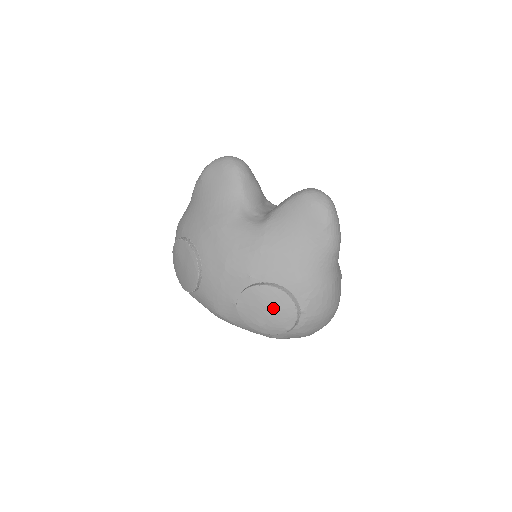
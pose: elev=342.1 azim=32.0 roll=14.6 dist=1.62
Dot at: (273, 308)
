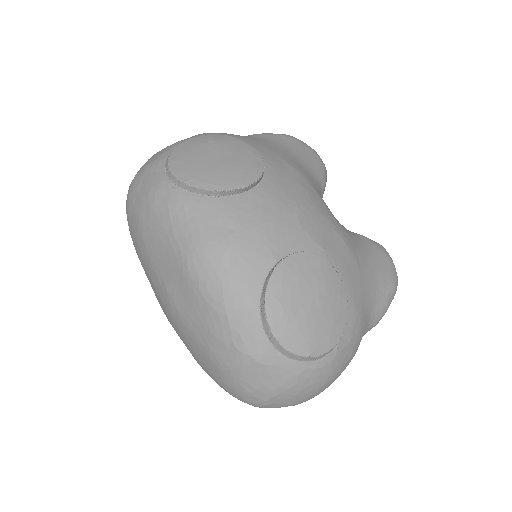
Dot at: (325, 307)
